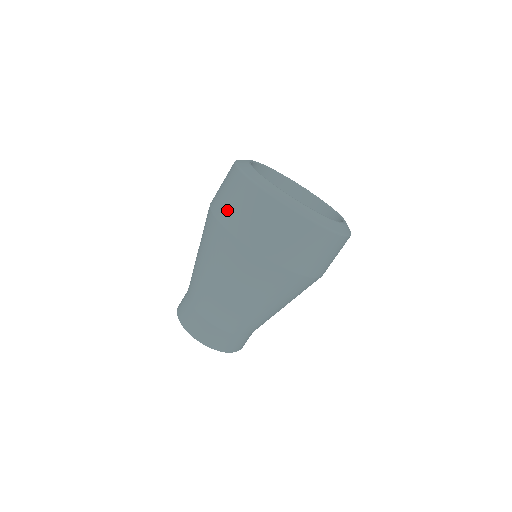
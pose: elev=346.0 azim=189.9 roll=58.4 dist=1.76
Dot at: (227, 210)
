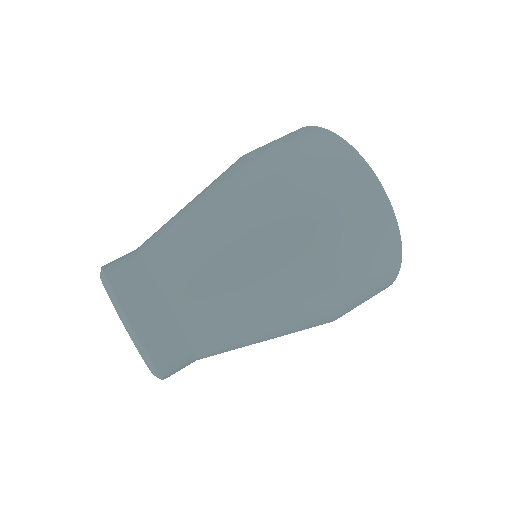
Dot at: occluded
